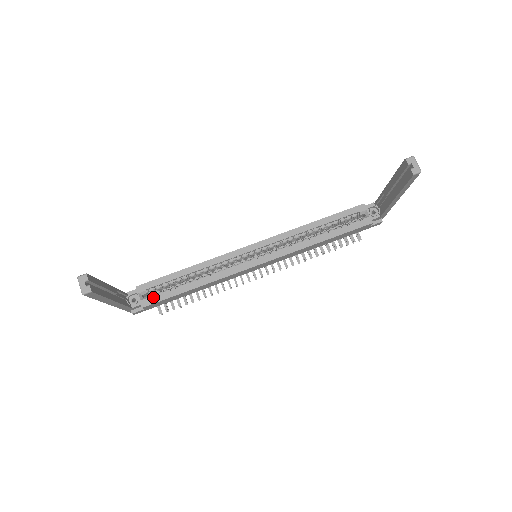
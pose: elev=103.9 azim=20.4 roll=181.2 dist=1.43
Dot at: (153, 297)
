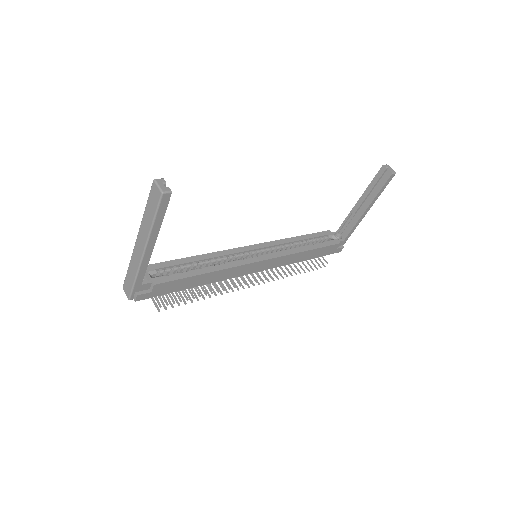
Dot at: (165, 276)
